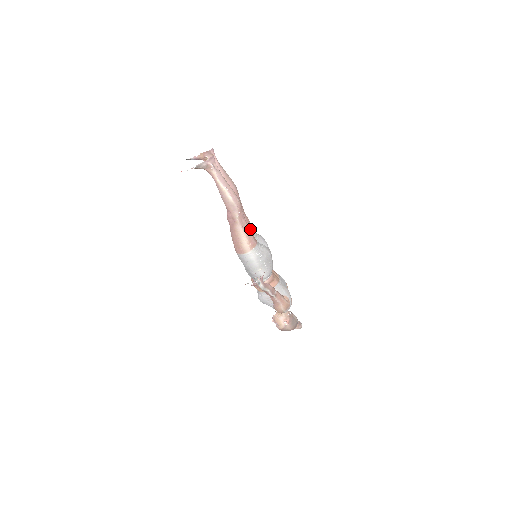
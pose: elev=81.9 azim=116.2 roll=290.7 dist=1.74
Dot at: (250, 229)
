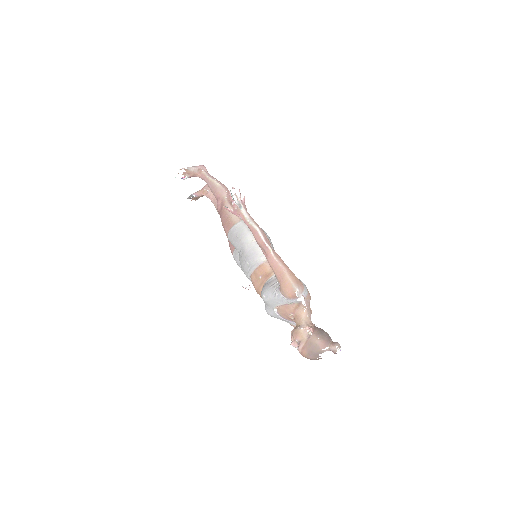
Dot at: occluded
